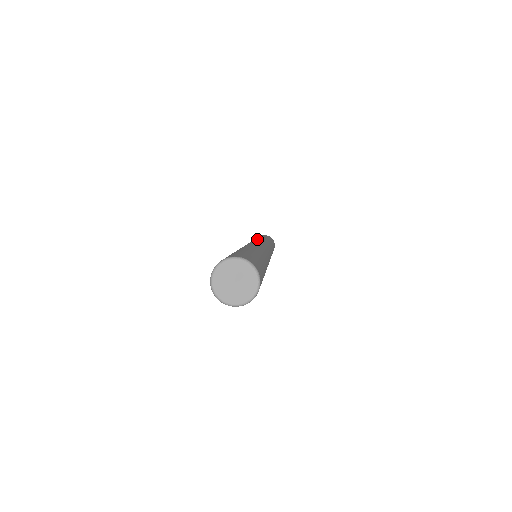
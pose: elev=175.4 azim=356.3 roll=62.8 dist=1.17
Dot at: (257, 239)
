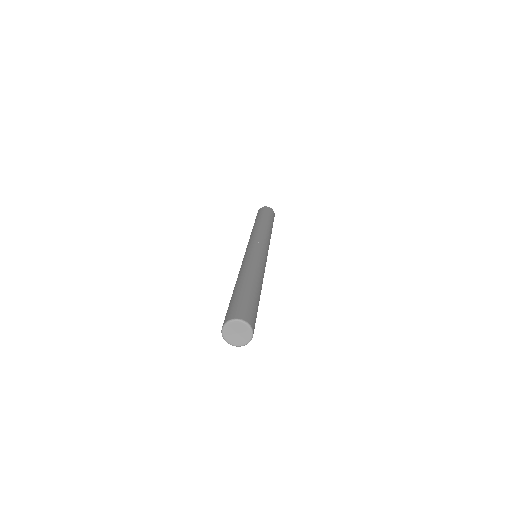
Dot at: (258, 234)
